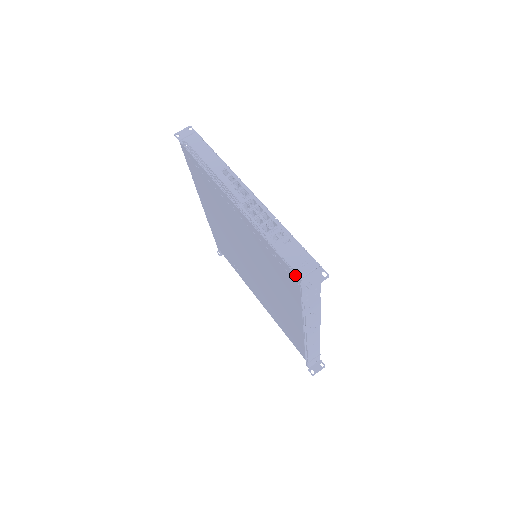
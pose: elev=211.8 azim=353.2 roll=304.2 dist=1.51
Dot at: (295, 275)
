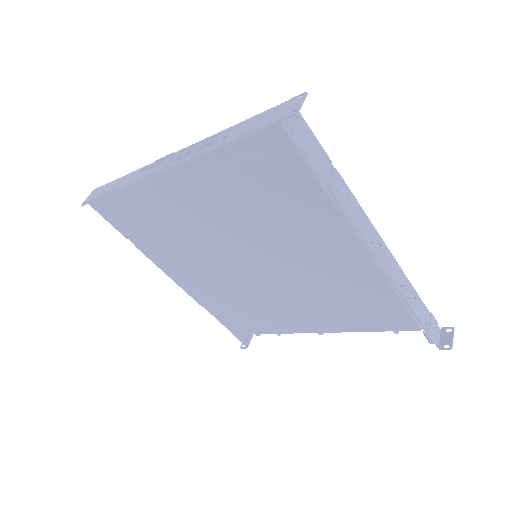
Dot at: (271, 130)
